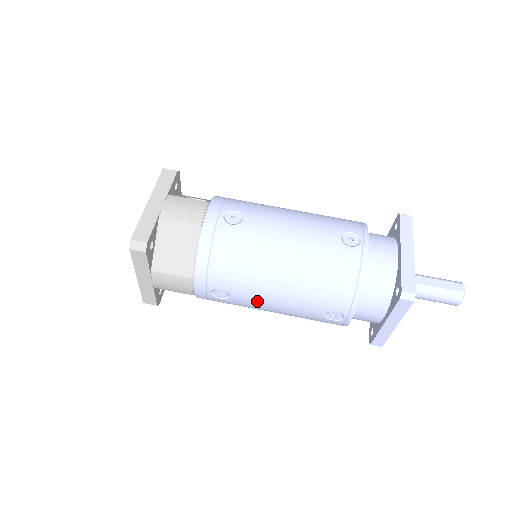
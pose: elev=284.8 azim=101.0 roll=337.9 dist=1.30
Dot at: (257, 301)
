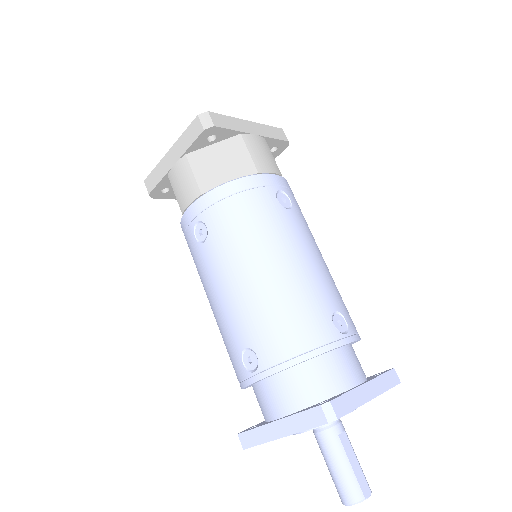
Dot at: (216, 271)
